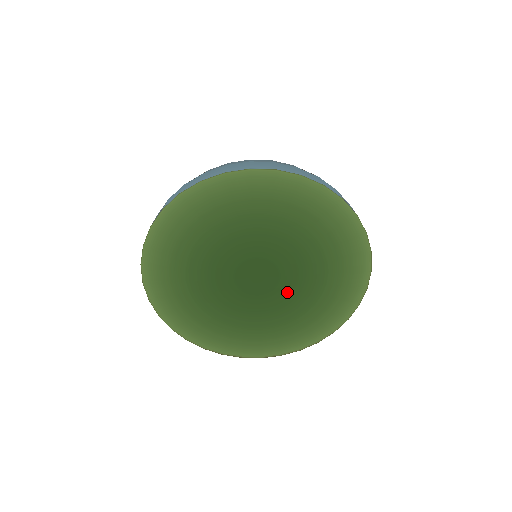
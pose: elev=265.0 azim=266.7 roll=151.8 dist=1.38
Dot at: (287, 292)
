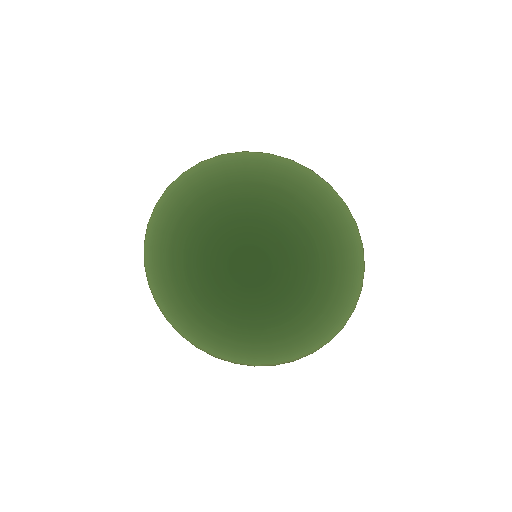
Dot at: (285, 275)
